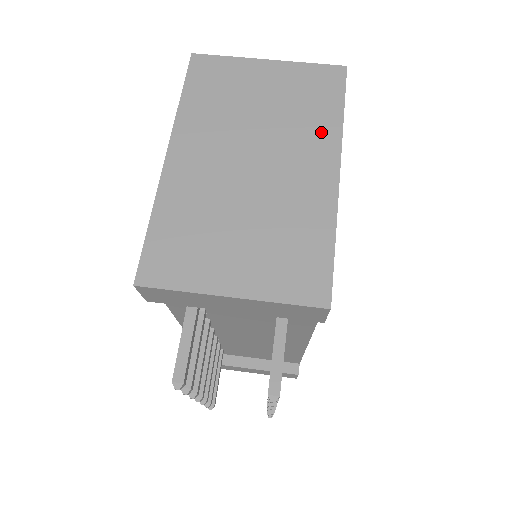
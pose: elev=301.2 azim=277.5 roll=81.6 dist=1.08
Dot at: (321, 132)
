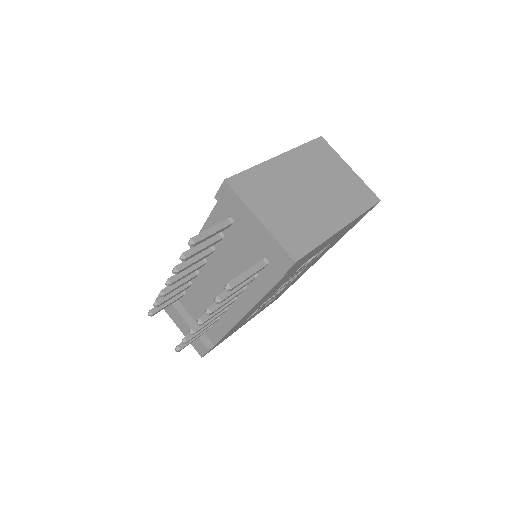
Dot at: (349, 209)
